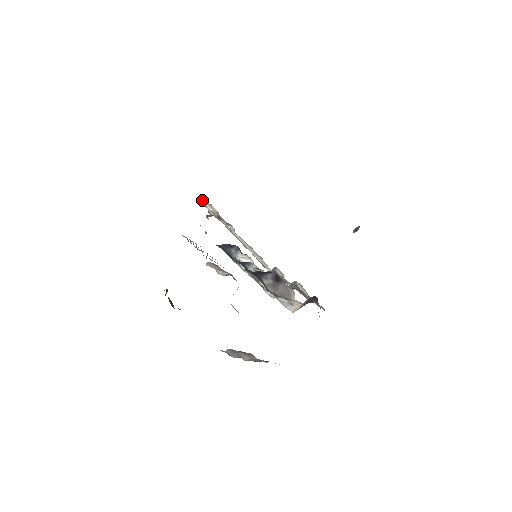
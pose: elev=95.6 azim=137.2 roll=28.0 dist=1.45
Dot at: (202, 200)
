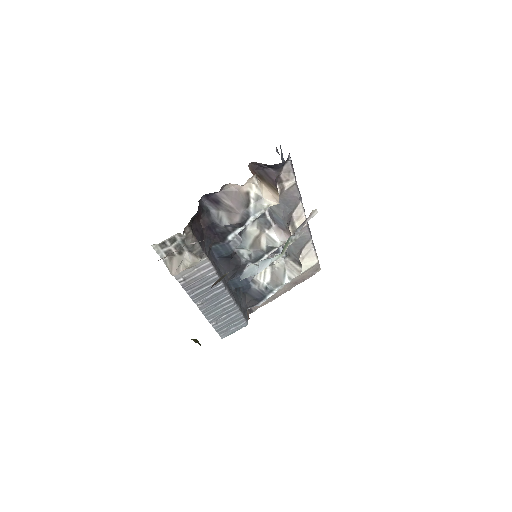
Dot at: occluded
